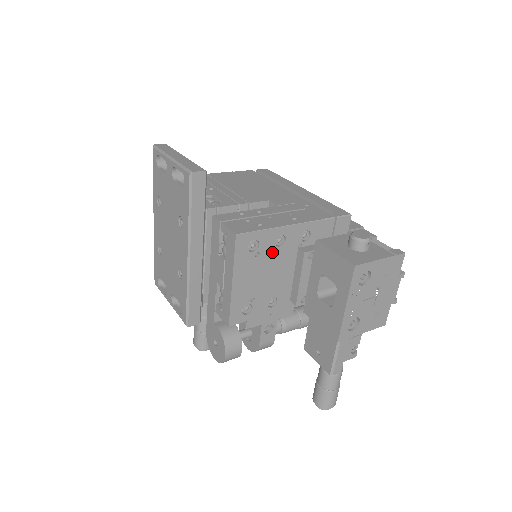
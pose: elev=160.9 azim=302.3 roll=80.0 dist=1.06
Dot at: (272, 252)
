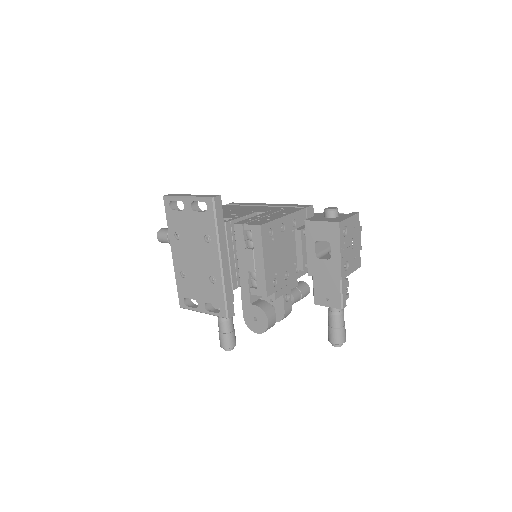
Dot at: (280, 237)
